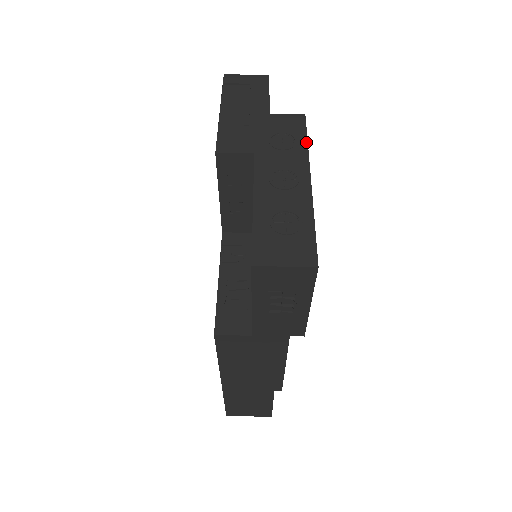
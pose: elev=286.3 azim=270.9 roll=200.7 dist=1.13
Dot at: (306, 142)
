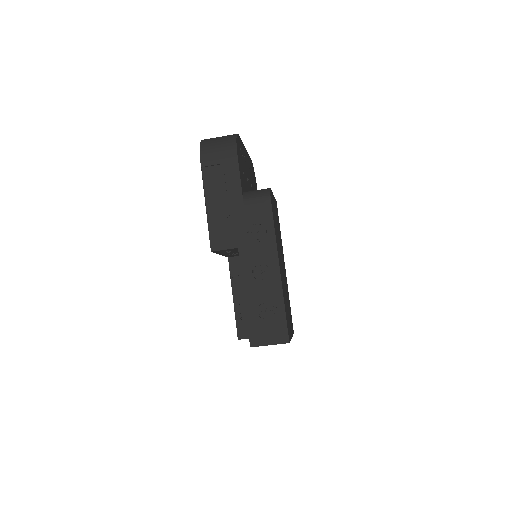
Dot at: (273, 230)
